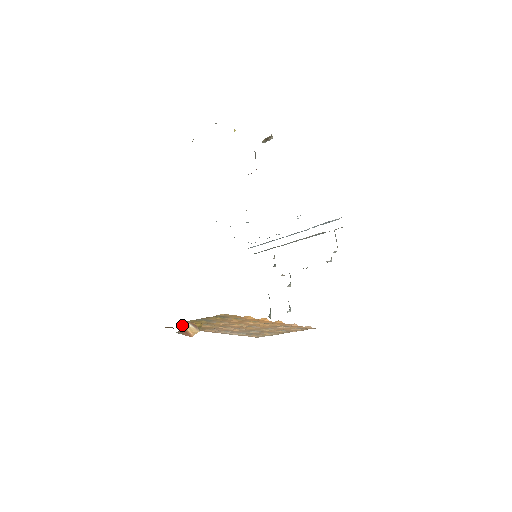
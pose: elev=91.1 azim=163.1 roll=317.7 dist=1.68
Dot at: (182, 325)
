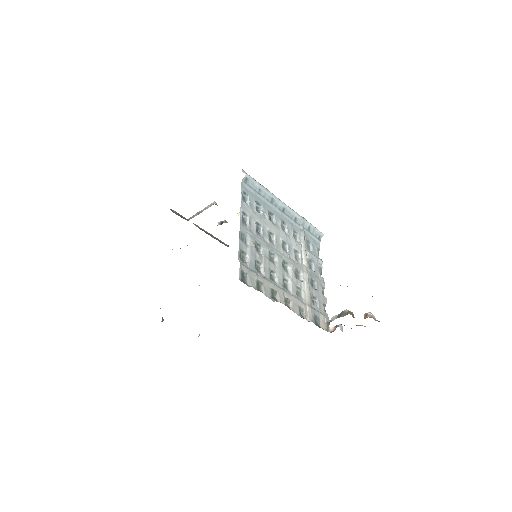
Dot at: occluded
